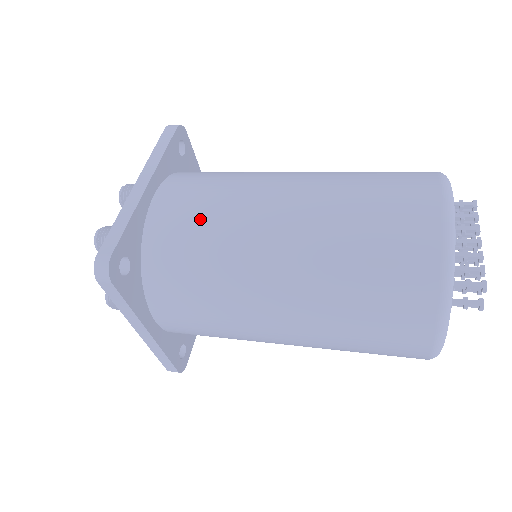
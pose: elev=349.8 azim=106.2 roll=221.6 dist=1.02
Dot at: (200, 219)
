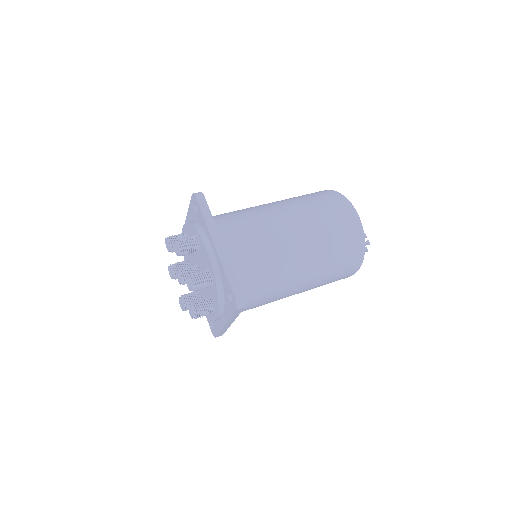
Dot at: (258, 255)
